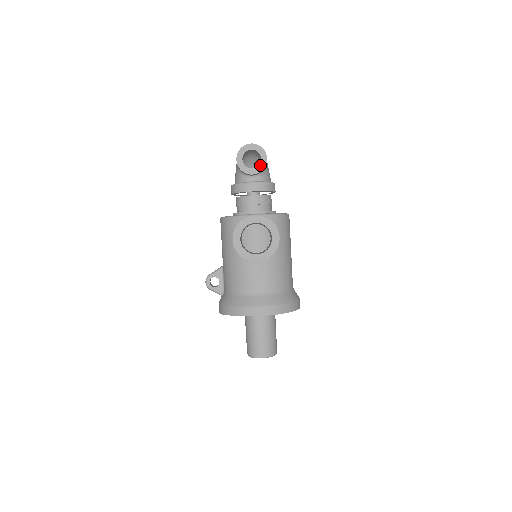
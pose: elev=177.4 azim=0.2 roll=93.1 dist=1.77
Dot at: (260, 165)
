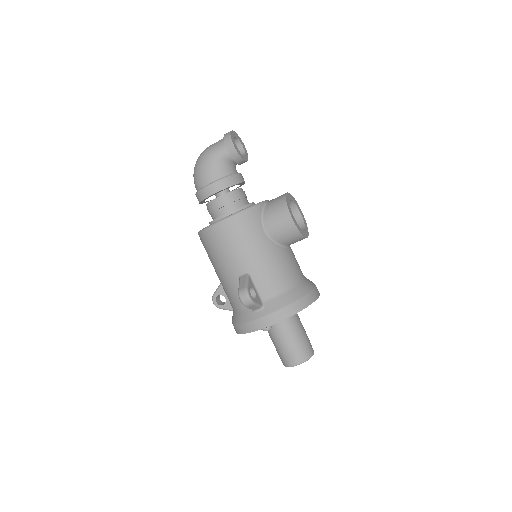
Dot at: (245, 153)
